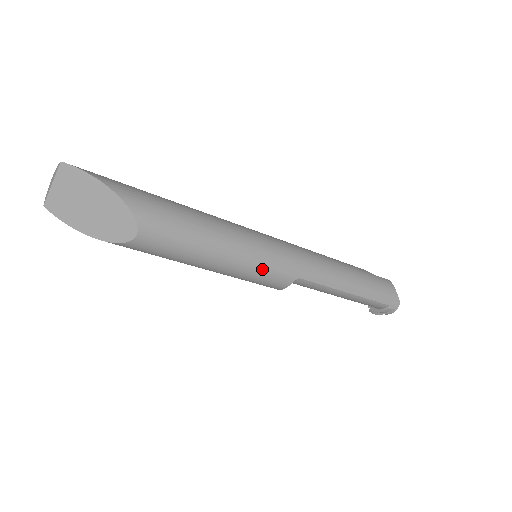
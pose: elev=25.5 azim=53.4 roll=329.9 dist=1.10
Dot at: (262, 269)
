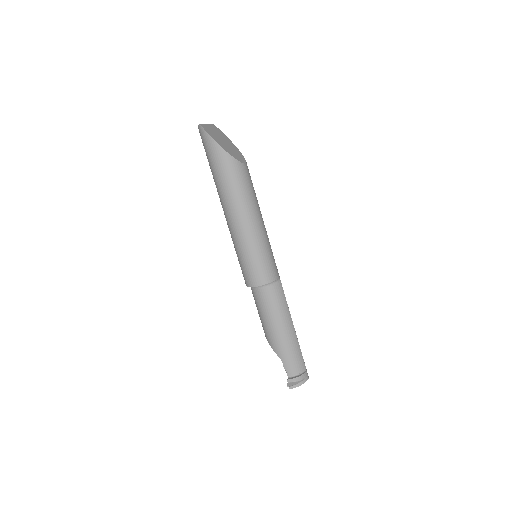
Dot at: (271, 250)
